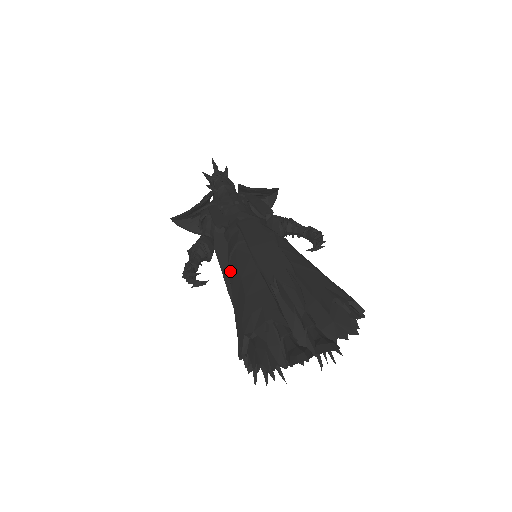
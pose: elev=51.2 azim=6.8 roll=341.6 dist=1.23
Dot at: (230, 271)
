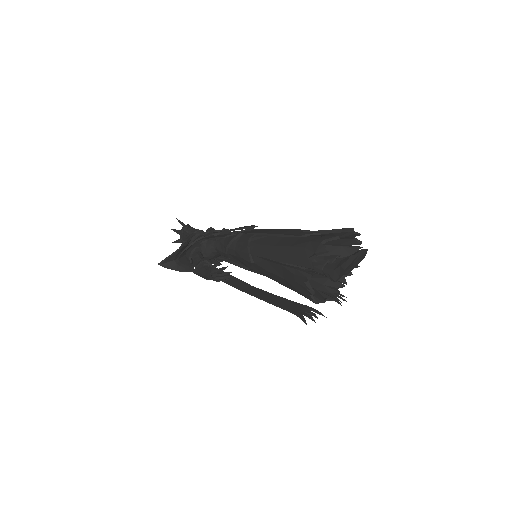
Dot at: (255, 254)
